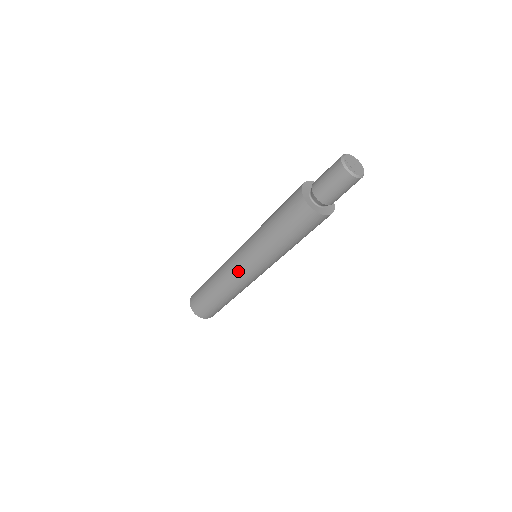
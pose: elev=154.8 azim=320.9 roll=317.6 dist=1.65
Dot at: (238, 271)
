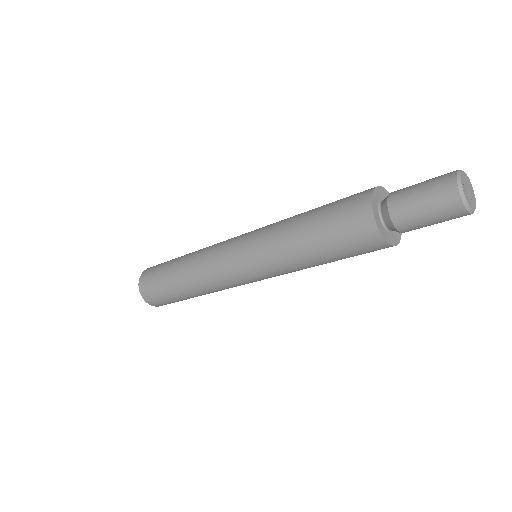
Dot at: (225, 268)
